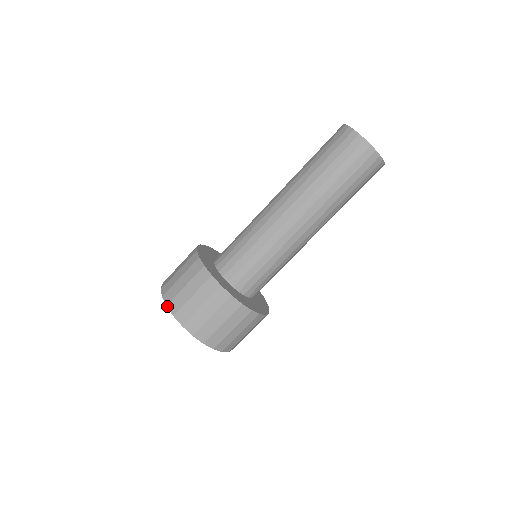
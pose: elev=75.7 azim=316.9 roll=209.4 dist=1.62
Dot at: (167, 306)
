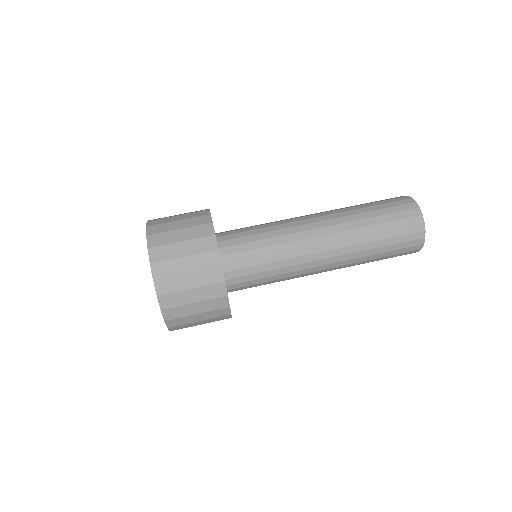
Dot at: occluded
